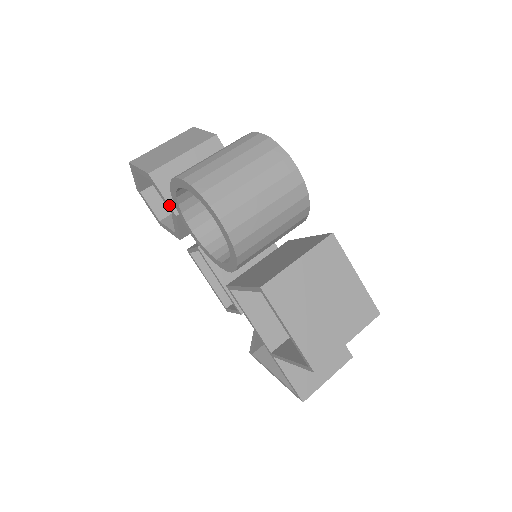
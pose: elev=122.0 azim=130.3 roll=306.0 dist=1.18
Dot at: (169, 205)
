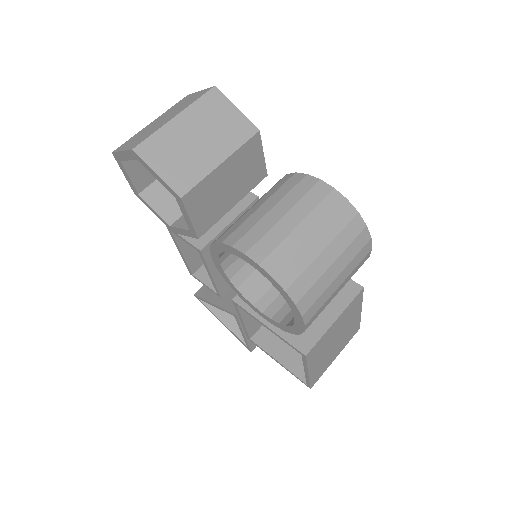
Dot at: (194, 229)
